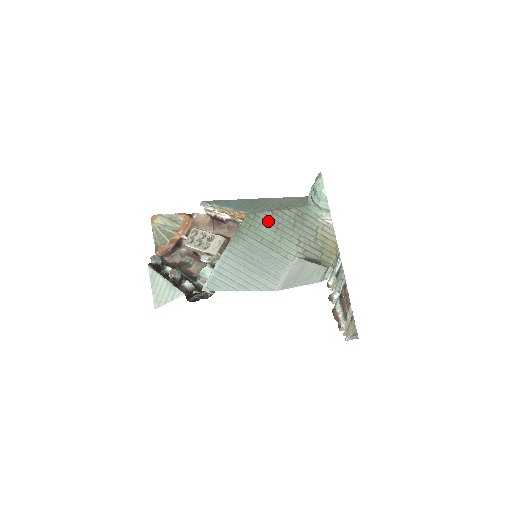
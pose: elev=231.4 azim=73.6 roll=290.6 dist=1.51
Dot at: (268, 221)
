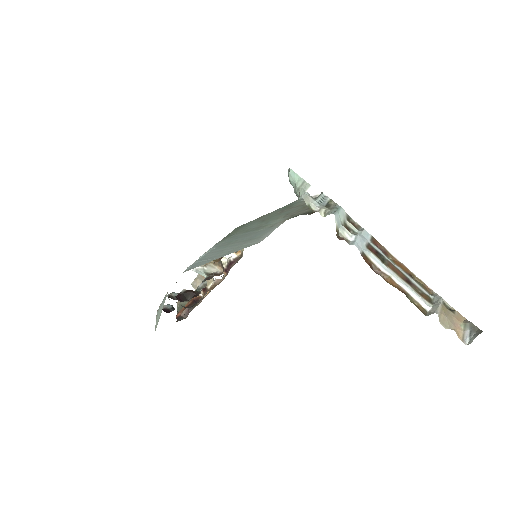
Dot at: (255, 222)
